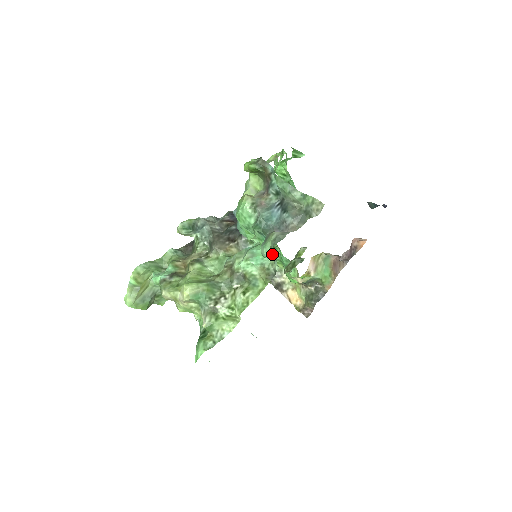
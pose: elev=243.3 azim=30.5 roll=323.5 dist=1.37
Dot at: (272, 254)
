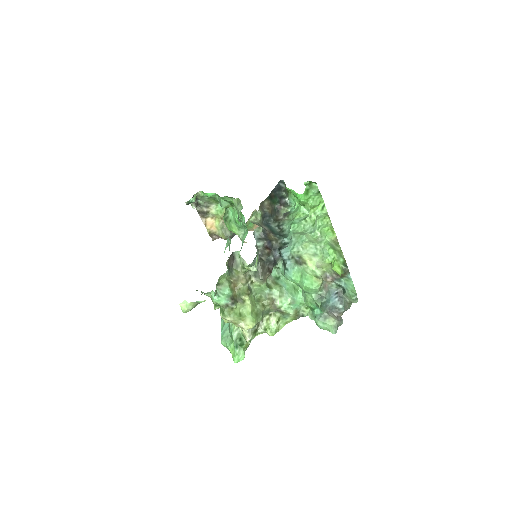
Dot at: (326, 329)
